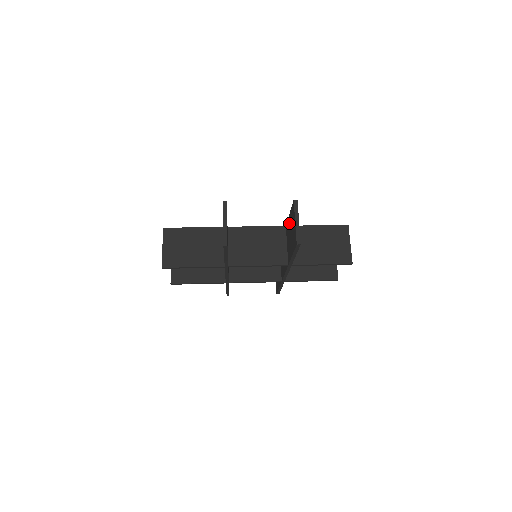
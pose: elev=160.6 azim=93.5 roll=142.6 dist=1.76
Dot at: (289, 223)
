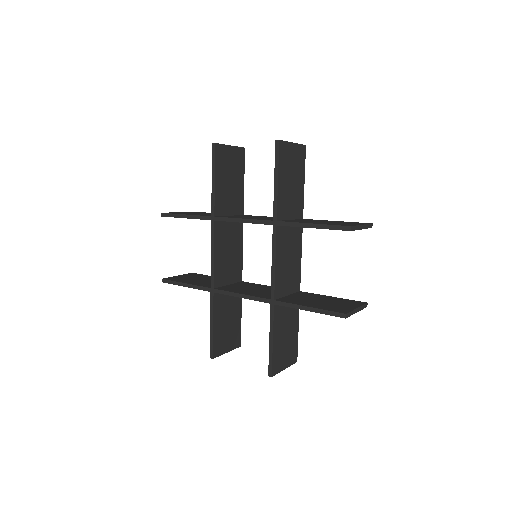
Dot at: occluded
